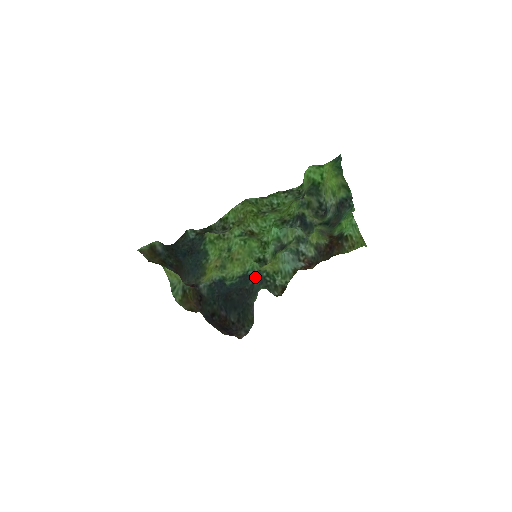
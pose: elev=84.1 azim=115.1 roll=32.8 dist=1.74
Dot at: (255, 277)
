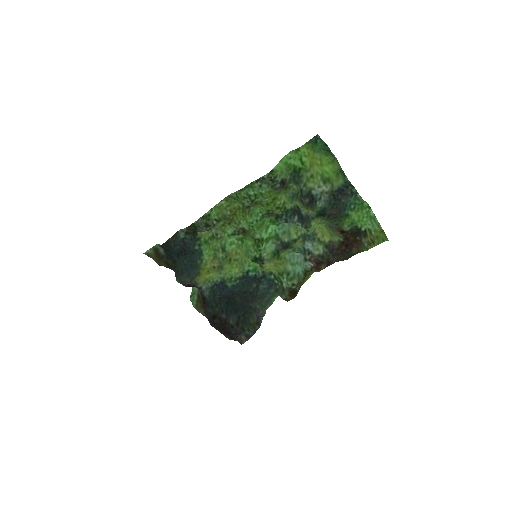
Dot at: (259, 279)
